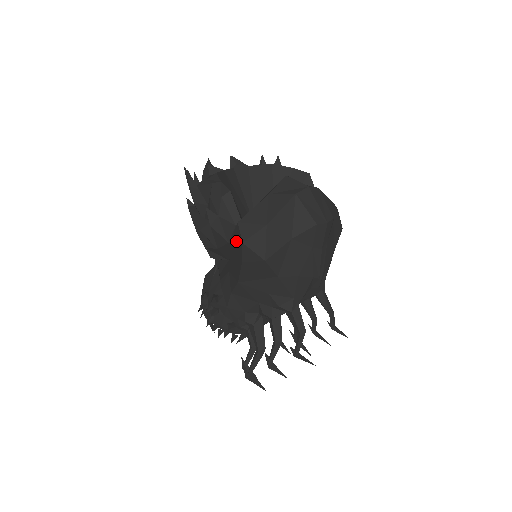
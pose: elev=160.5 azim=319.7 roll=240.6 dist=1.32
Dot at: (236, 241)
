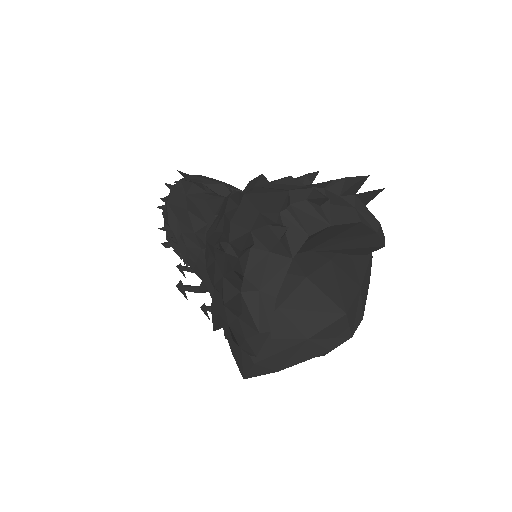
Dot at: (240, 353)
